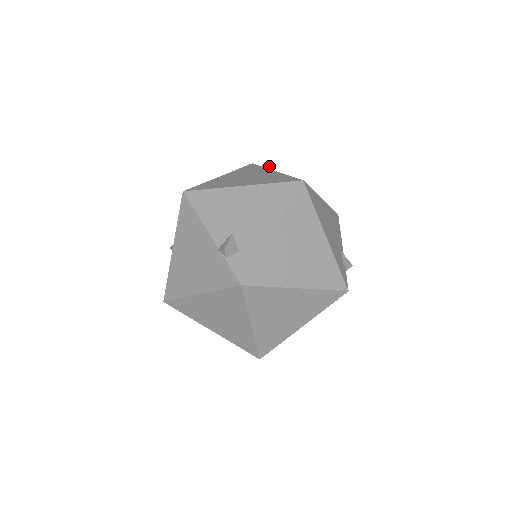
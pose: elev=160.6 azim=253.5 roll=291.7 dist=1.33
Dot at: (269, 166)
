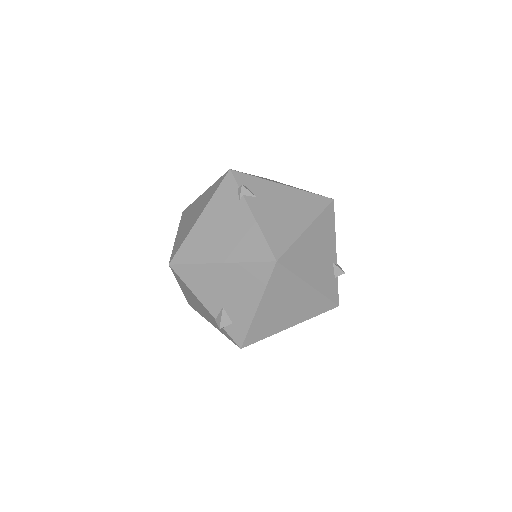
Dot at: (246, 189)
